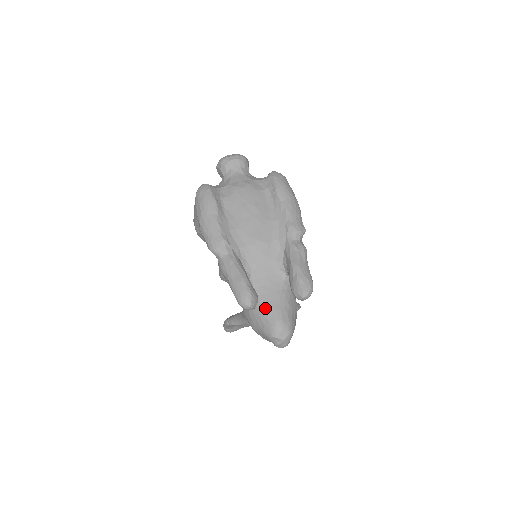
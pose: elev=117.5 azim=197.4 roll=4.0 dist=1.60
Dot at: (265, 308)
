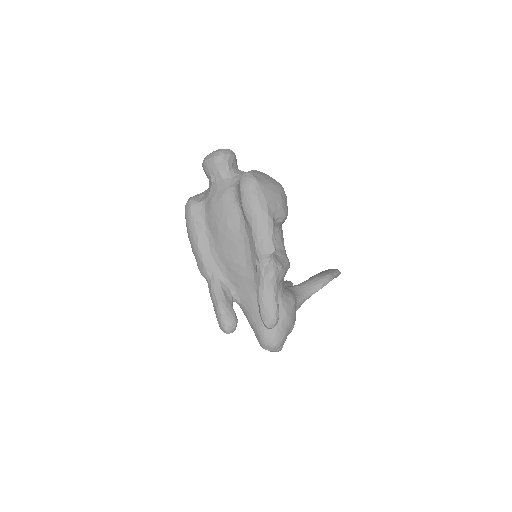
Dot at: (252, 323)
